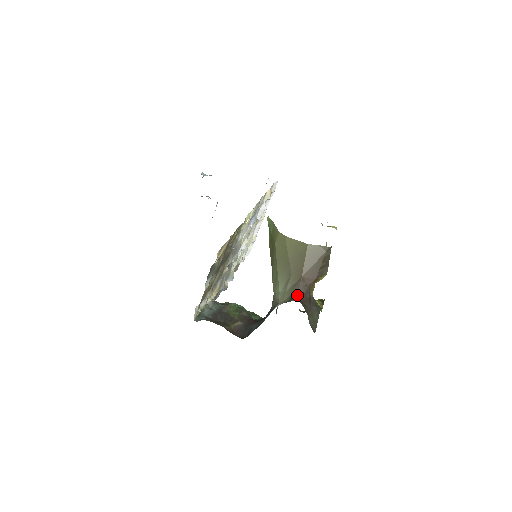
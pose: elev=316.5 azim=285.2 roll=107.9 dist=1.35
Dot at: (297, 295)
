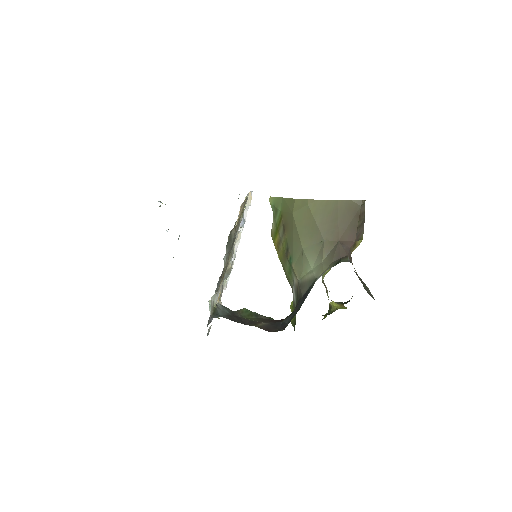
Dot at: (342, 258)
